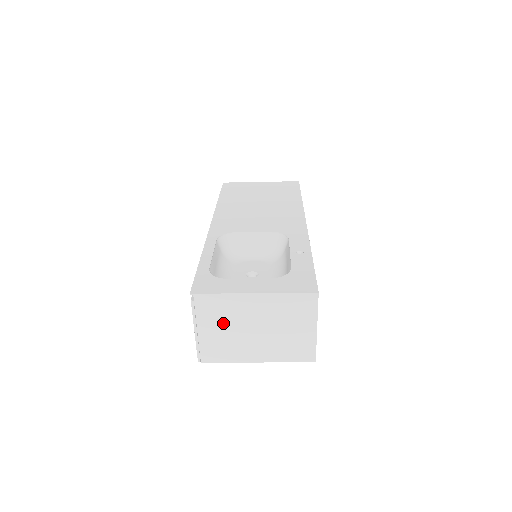
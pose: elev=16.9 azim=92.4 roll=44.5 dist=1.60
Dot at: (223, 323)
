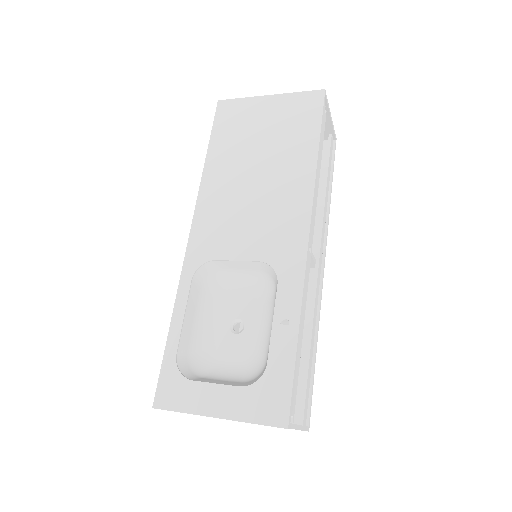
Dot at: occluded
